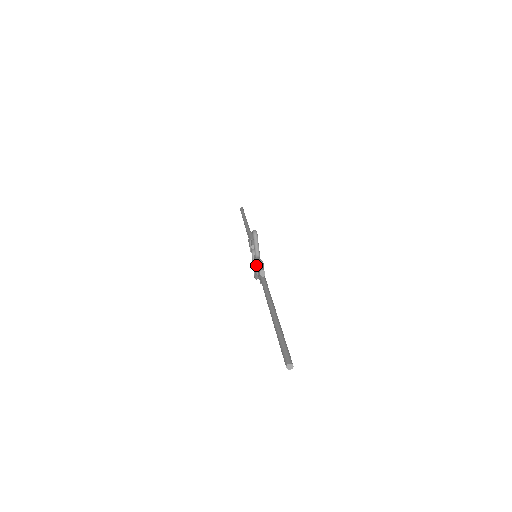
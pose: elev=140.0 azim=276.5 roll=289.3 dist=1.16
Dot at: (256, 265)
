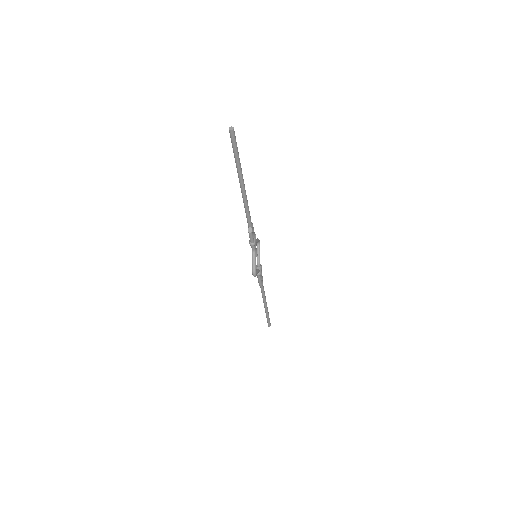
Dot at: occluded
